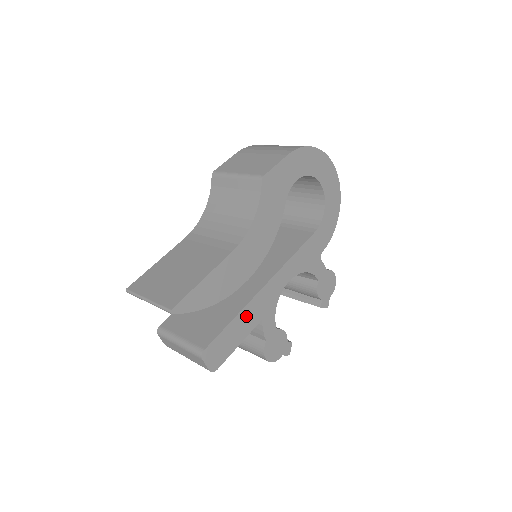
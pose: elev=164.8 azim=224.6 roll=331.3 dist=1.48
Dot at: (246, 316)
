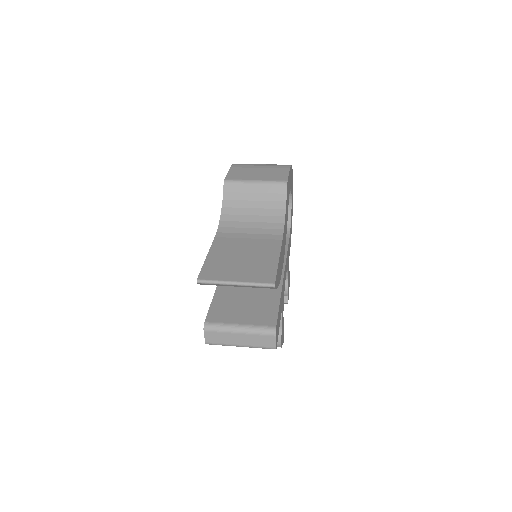
Dot at: (281, 300)
